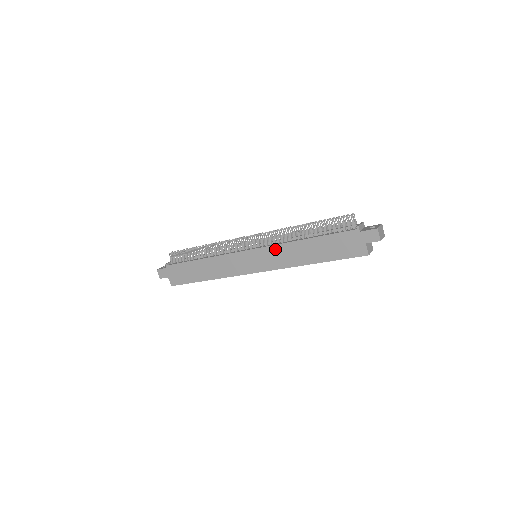
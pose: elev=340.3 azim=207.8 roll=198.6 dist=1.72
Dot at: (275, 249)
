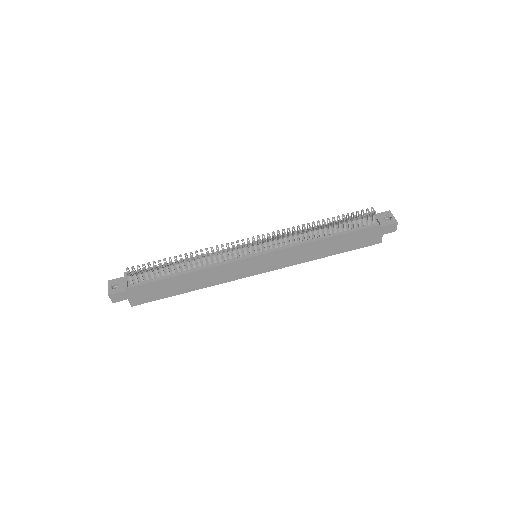
Dot at: (289, 251)
